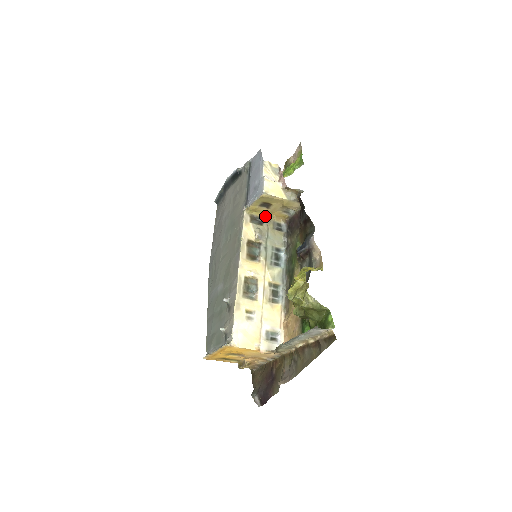
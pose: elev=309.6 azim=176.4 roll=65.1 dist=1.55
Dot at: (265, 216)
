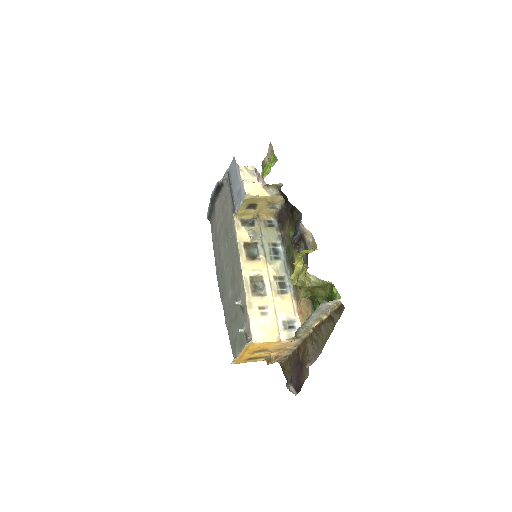
Dot at: (254, 217)
